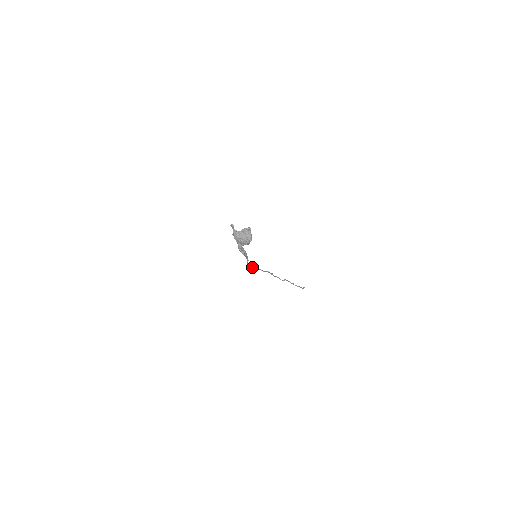
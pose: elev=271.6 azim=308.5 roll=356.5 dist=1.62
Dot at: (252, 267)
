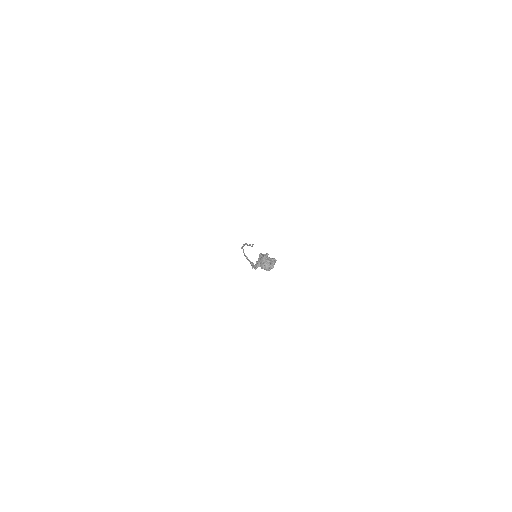
Dot at: occluded
